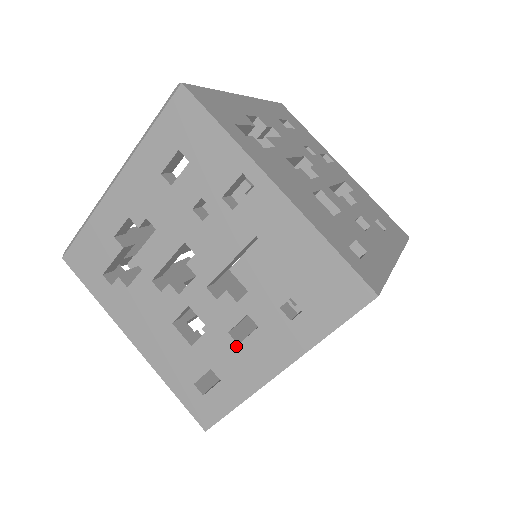
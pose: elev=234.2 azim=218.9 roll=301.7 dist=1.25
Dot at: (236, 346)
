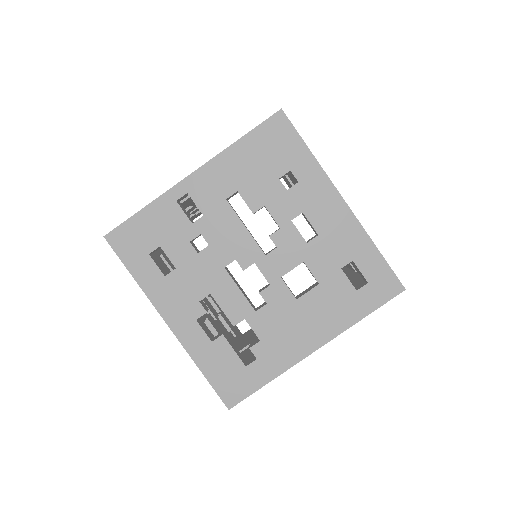
Dot at: occluded
